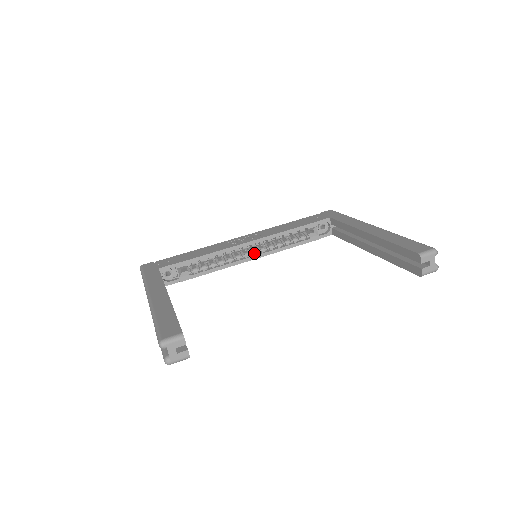
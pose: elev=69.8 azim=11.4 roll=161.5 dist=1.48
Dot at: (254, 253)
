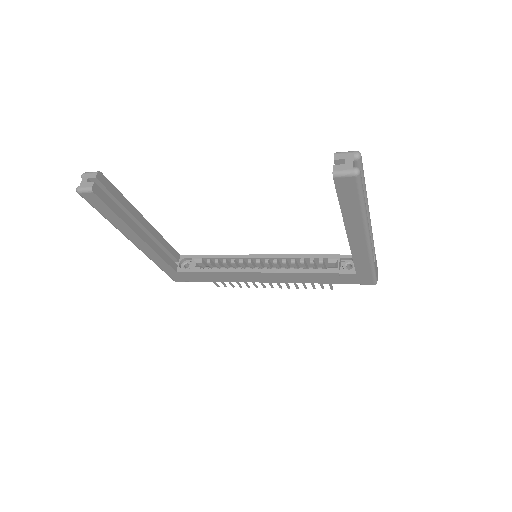
Dot at: (265, 268)
